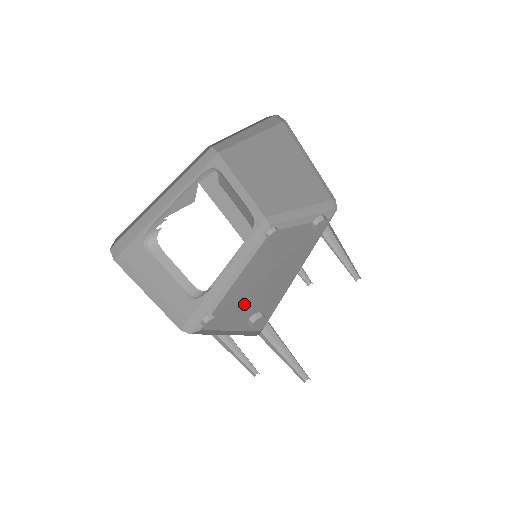
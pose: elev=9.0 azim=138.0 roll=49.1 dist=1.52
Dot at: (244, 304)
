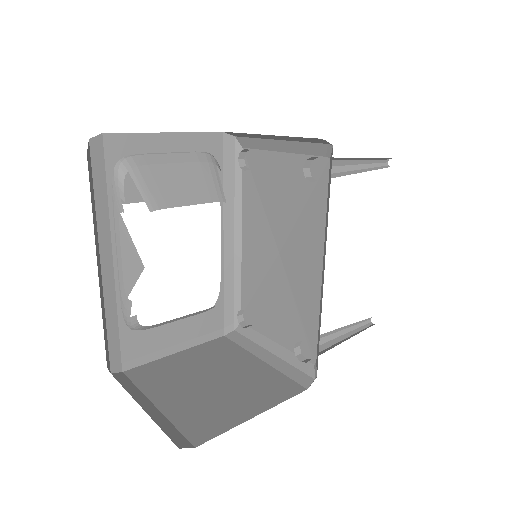
Dot at: (273, 303)
